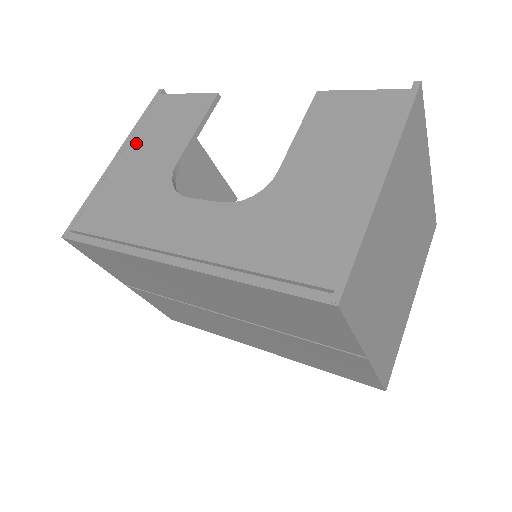
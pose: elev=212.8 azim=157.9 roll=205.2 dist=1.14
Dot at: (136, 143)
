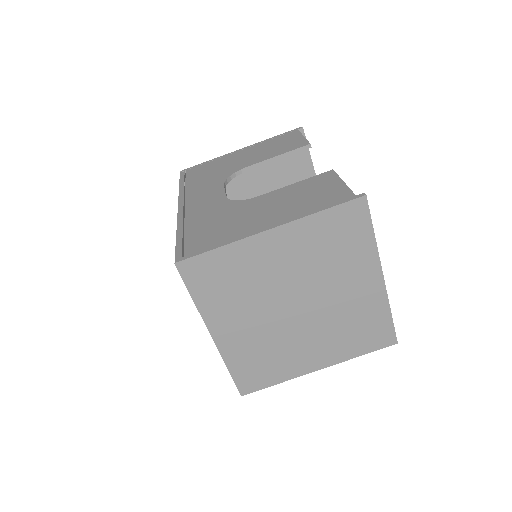
Dot at: (255, 148)
